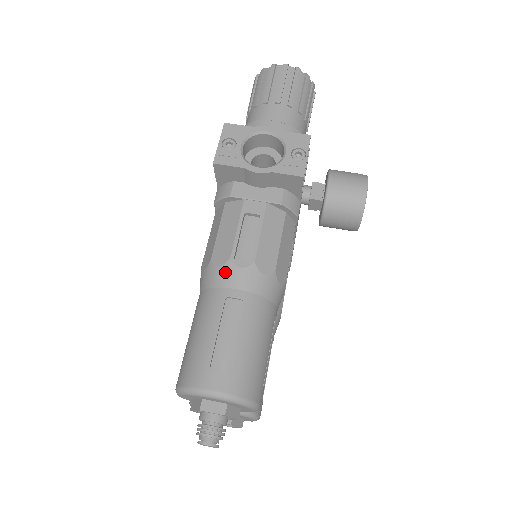
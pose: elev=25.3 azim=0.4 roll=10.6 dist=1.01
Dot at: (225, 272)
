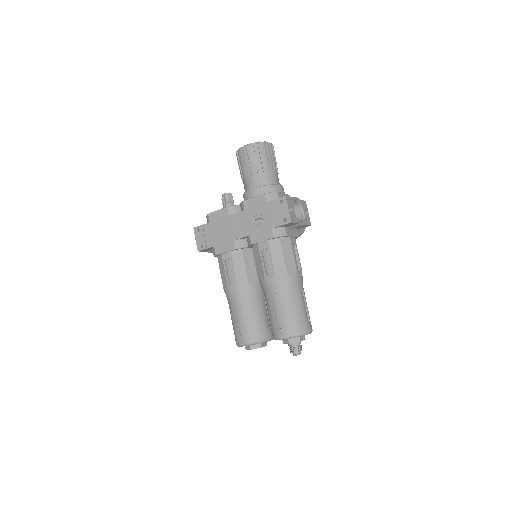
Dot at: (296, 277)
